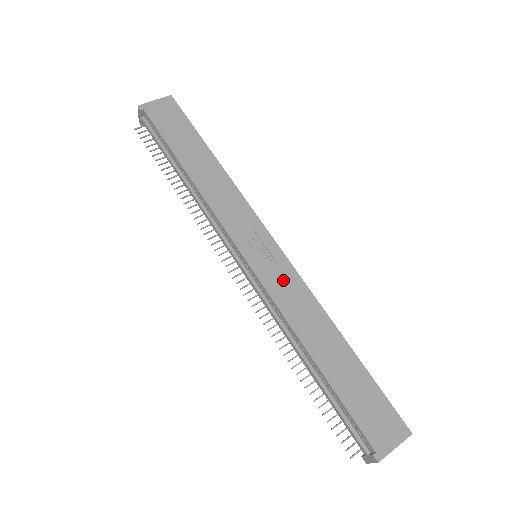
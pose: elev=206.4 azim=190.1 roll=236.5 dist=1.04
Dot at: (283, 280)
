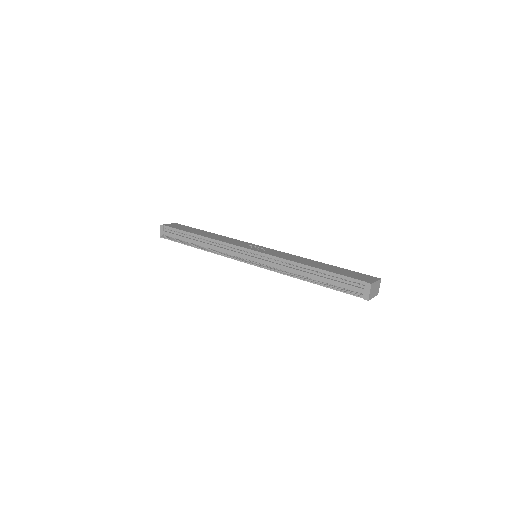
Dot at: (277, 253)
